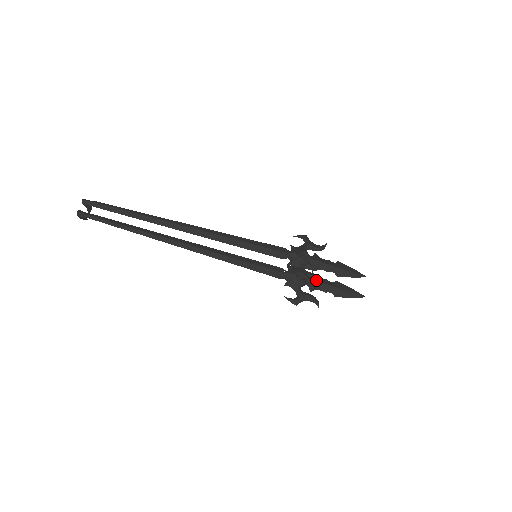
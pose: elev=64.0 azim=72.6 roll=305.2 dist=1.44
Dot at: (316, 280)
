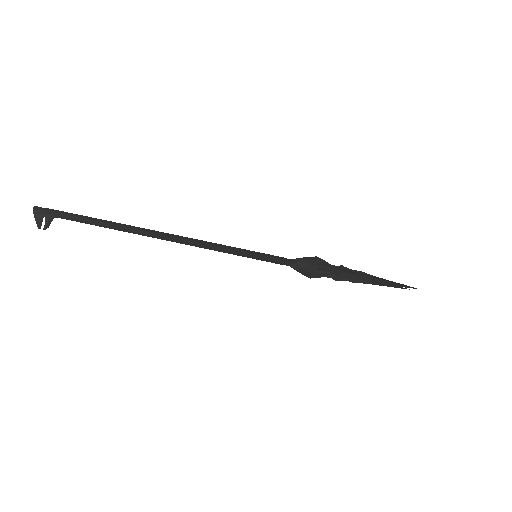
Dot at: (342, 266)
